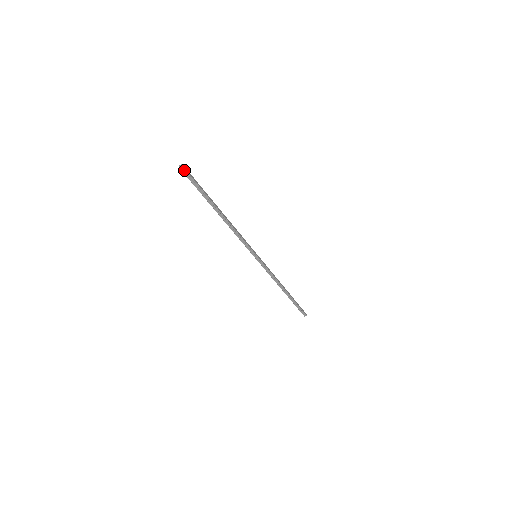
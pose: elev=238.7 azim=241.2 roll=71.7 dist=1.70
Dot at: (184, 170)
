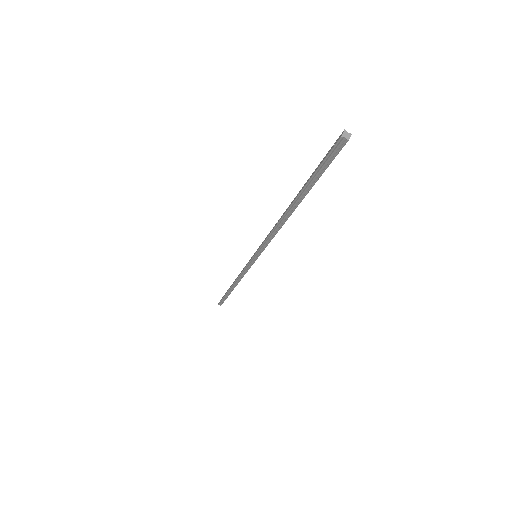
Dot at: (342, 144)
